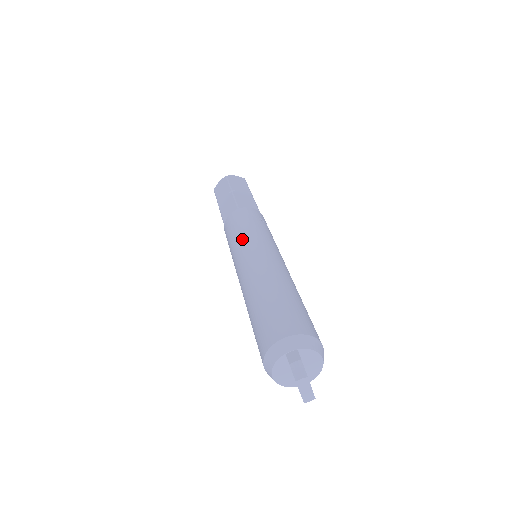
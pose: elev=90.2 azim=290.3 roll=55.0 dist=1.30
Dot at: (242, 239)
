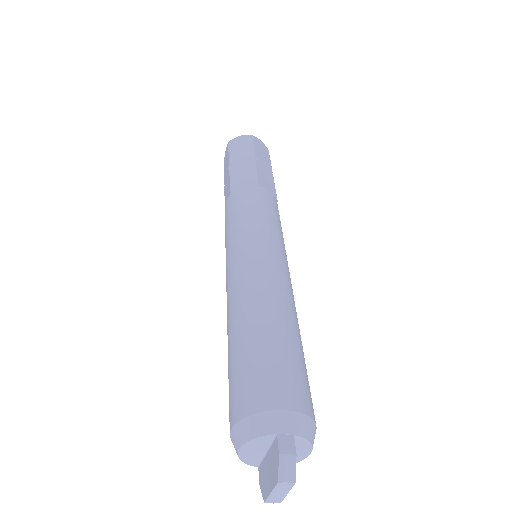
Dot at: (254, 230)
